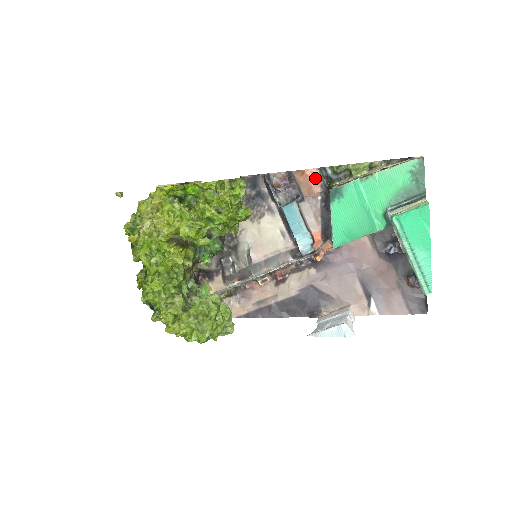
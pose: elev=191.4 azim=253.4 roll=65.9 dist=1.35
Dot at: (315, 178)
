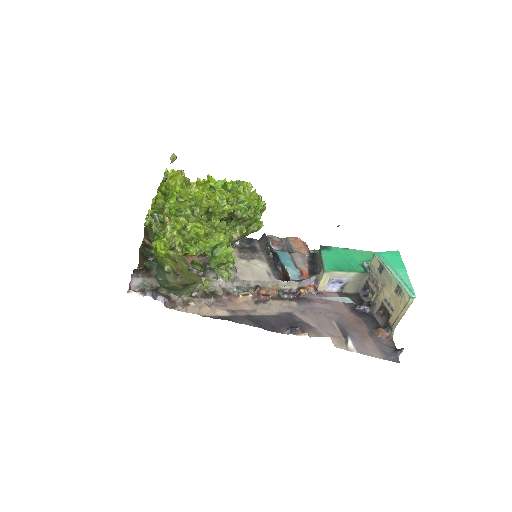
Dot at: (305, 245)
